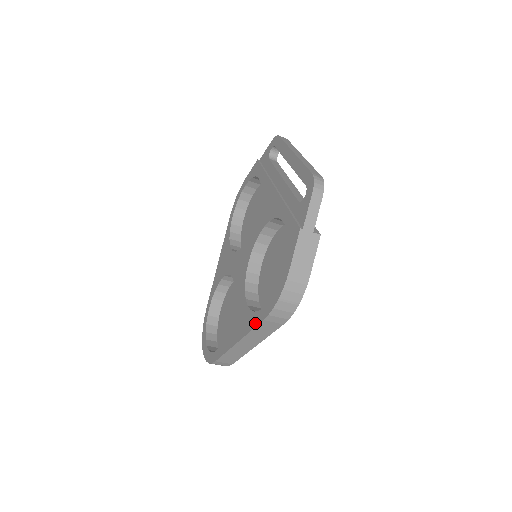
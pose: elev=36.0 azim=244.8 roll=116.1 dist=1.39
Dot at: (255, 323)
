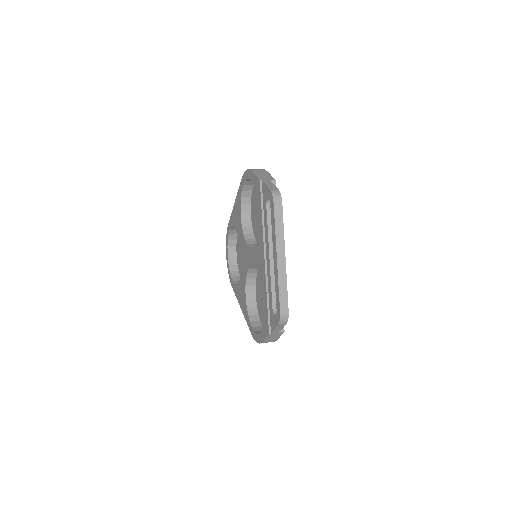
Dot at: (248, 324)
